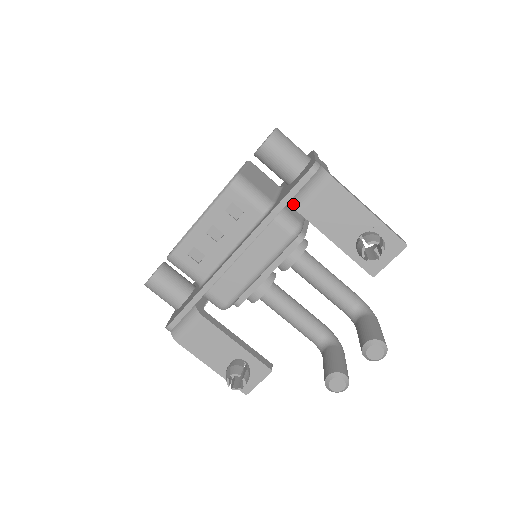
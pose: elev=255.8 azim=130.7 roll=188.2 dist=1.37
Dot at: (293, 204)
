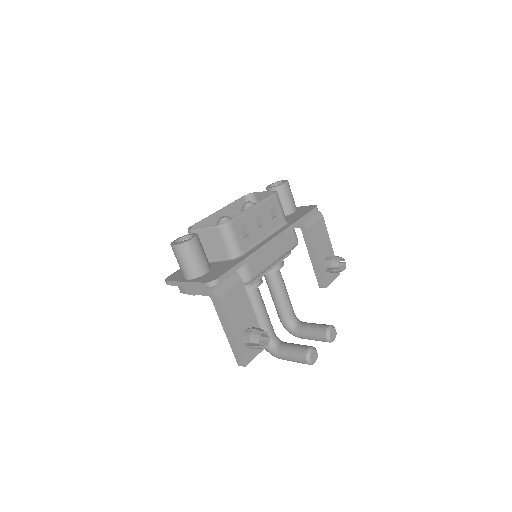
Dot at: (304, 223)
